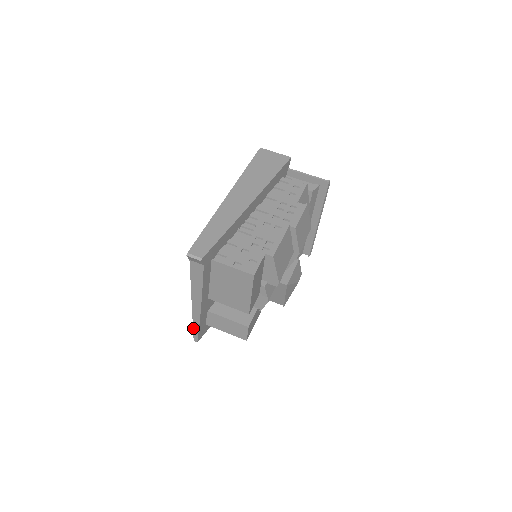
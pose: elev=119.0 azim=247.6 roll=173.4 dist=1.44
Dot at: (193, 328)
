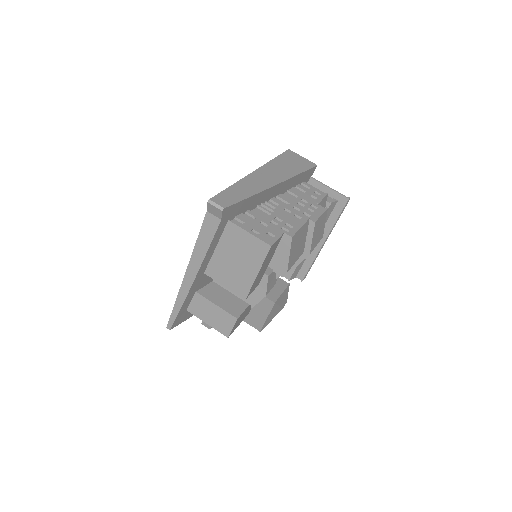
Dot at: (173, 308)
